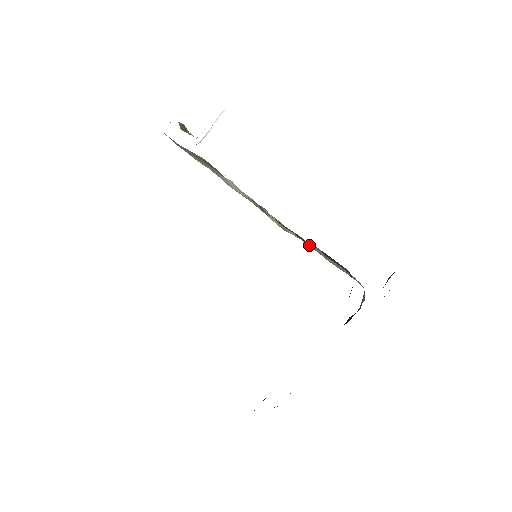
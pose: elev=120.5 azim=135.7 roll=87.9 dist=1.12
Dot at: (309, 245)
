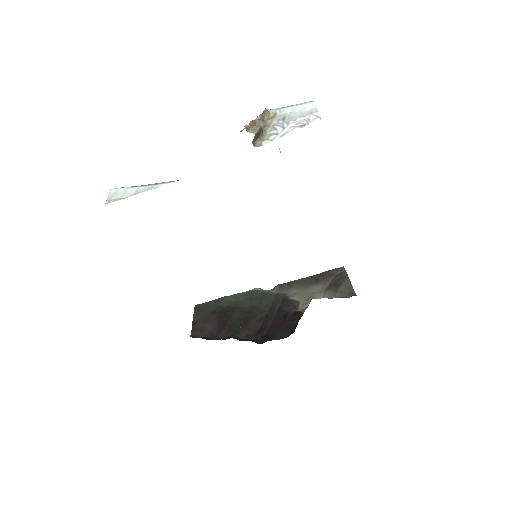
Dot at: occluded
